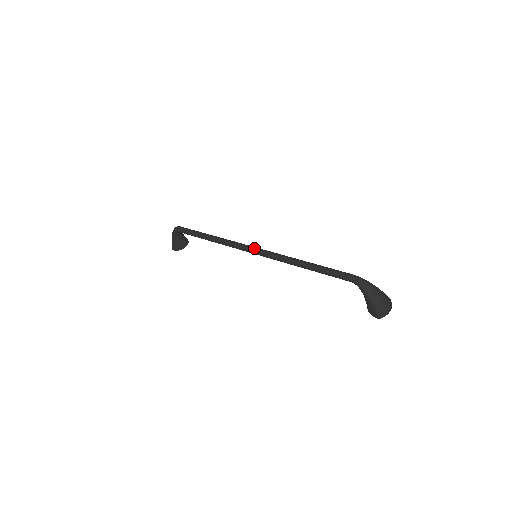
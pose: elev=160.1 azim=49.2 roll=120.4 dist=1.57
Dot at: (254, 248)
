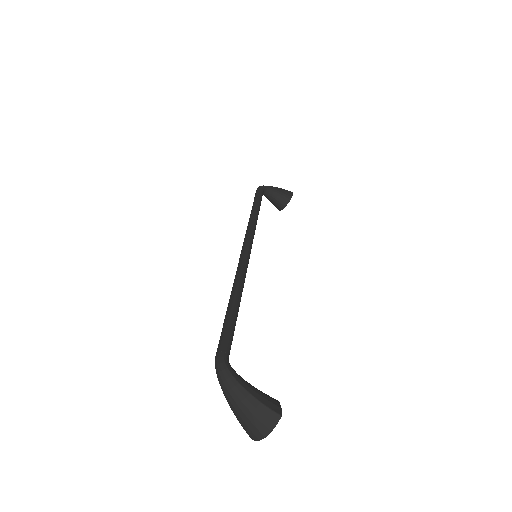
Dot at: (242, 248)
